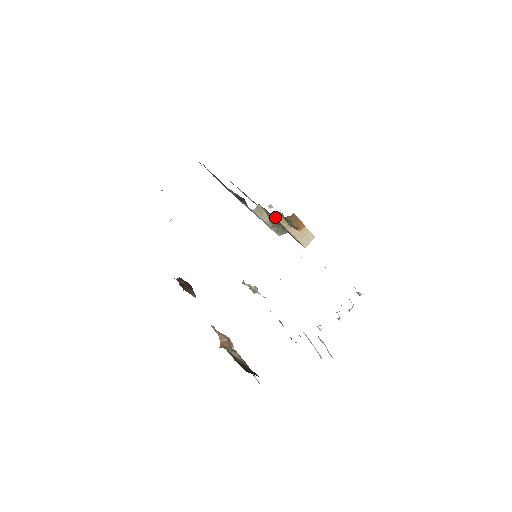
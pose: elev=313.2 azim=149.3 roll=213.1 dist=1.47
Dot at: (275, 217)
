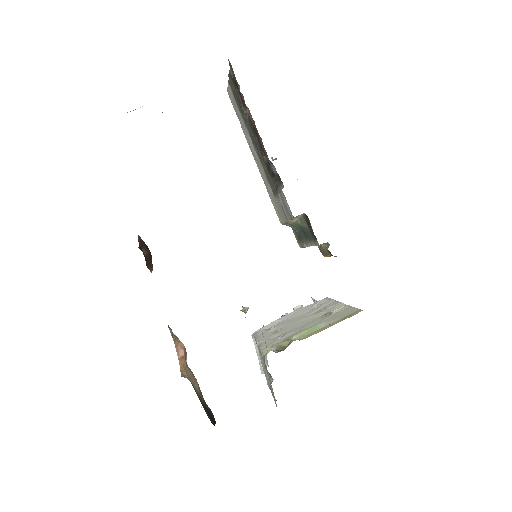
Dot at: (318, 244)
